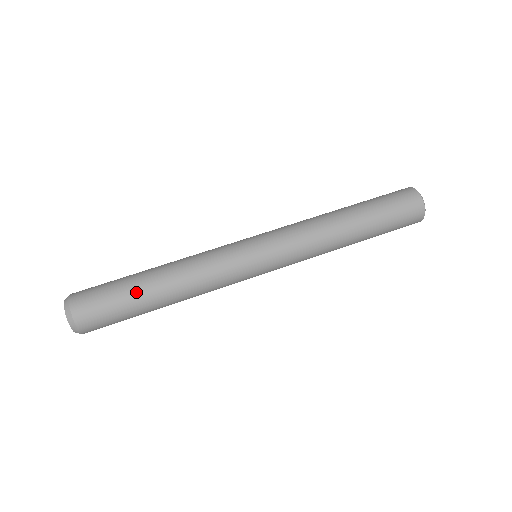
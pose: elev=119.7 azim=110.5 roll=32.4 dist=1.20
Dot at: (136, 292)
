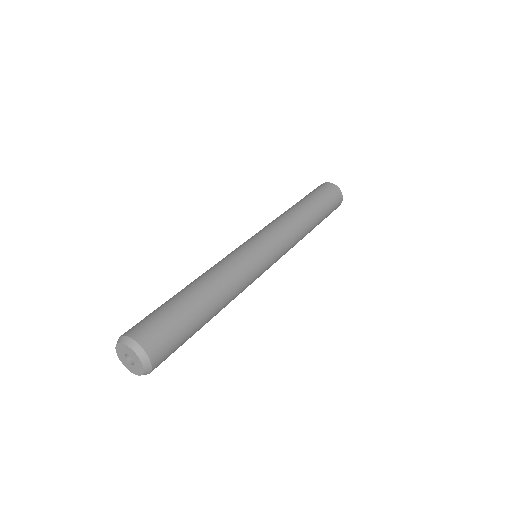
Dot at: (182, 300)
